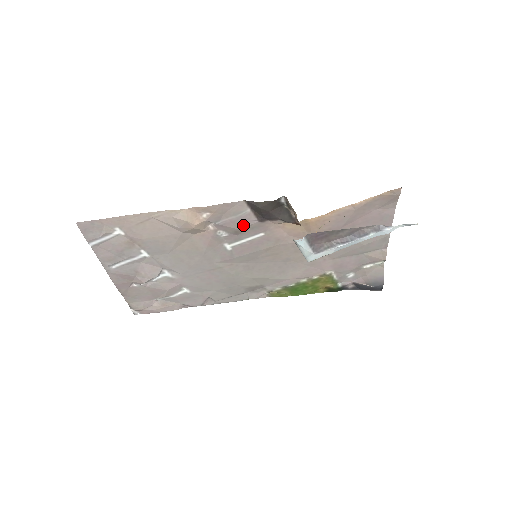
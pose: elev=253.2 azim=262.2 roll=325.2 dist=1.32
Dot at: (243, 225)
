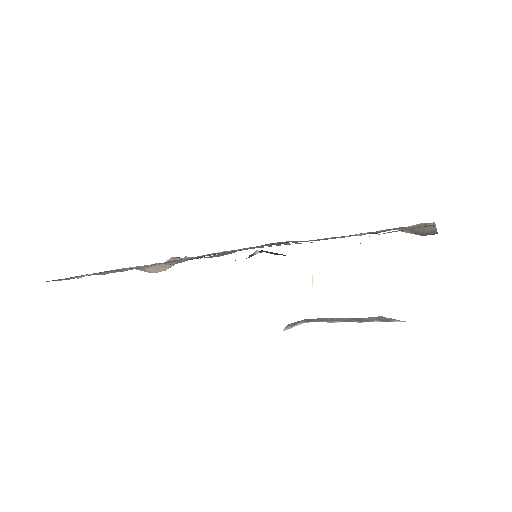
Dot at: (223, 255)
